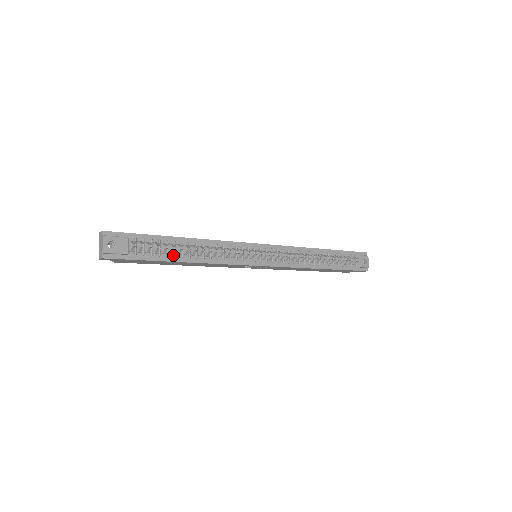
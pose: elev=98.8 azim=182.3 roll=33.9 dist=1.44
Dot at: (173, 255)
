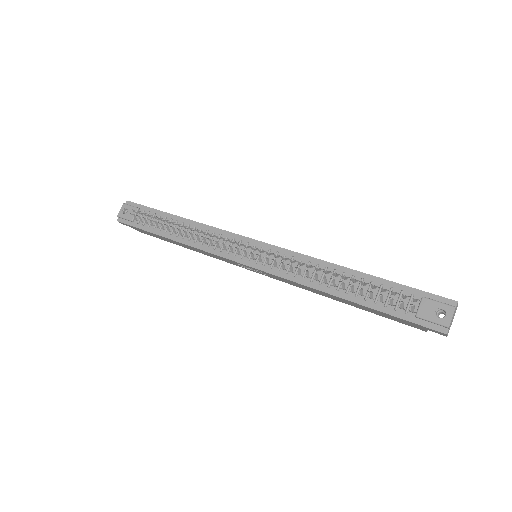
Dot at: (165, 231)
